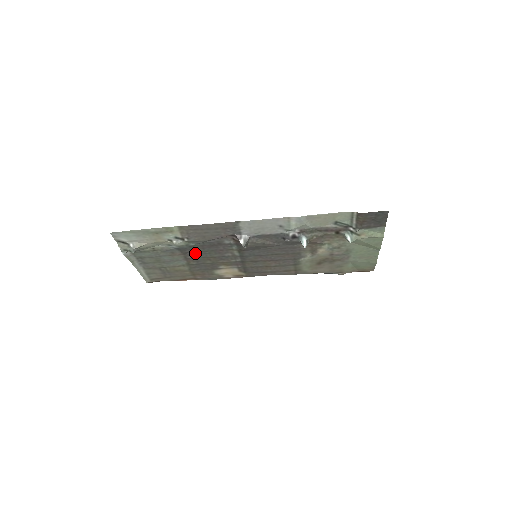
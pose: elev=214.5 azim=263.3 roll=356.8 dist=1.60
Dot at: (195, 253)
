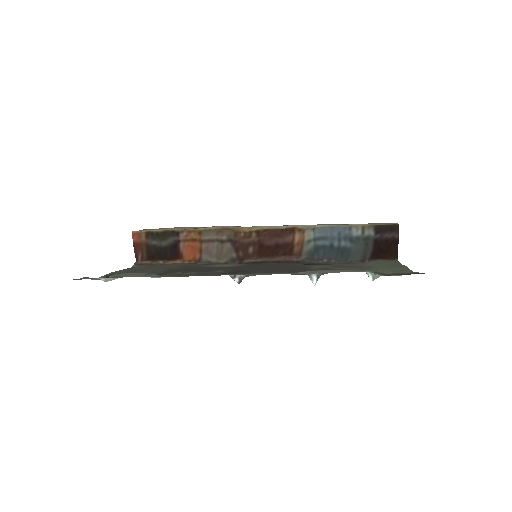
Dot at: (181, 269)
